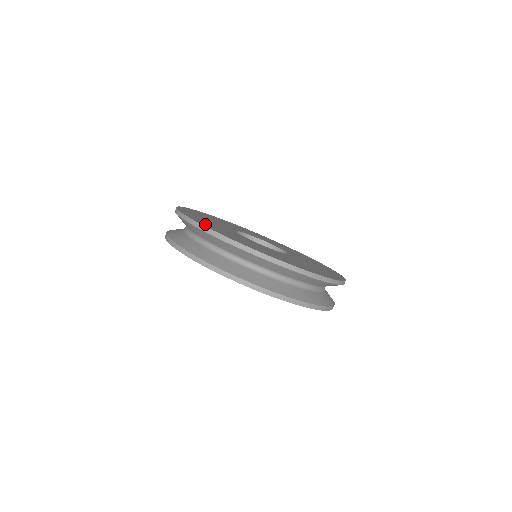
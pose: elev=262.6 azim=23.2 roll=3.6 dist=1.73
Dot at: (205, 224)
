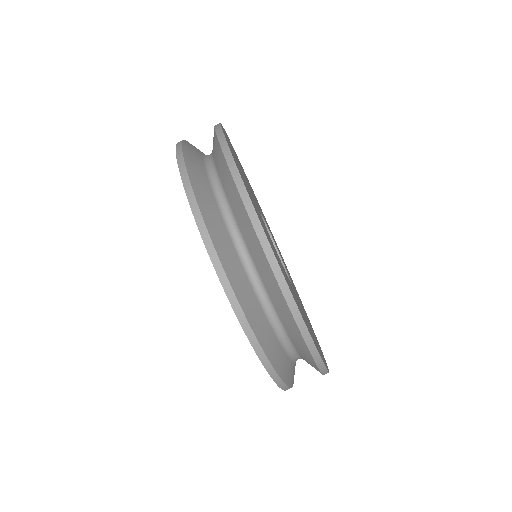
Dot at: occluded
